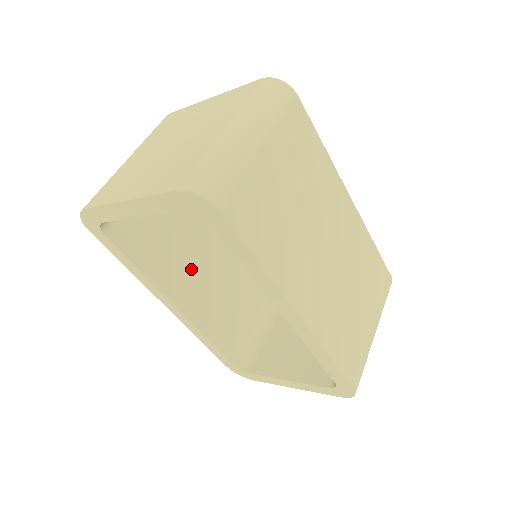
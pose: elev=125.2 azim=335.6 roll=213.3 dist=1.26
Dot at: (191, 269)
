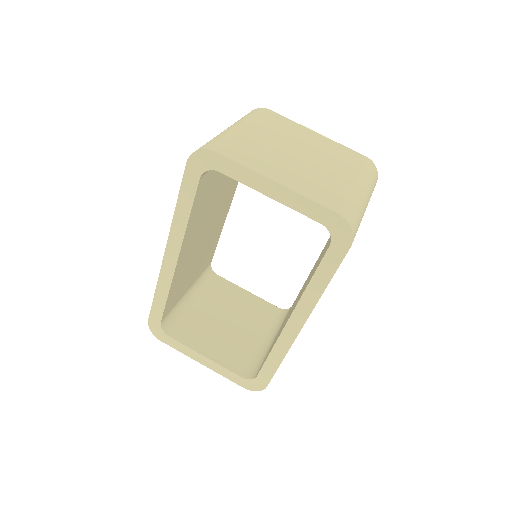
Dot at: (199, 233)
